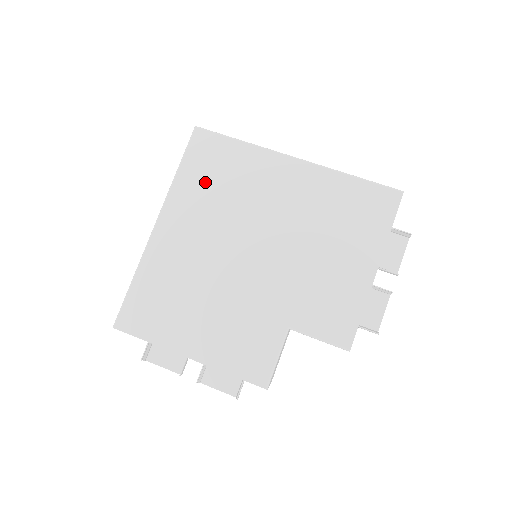
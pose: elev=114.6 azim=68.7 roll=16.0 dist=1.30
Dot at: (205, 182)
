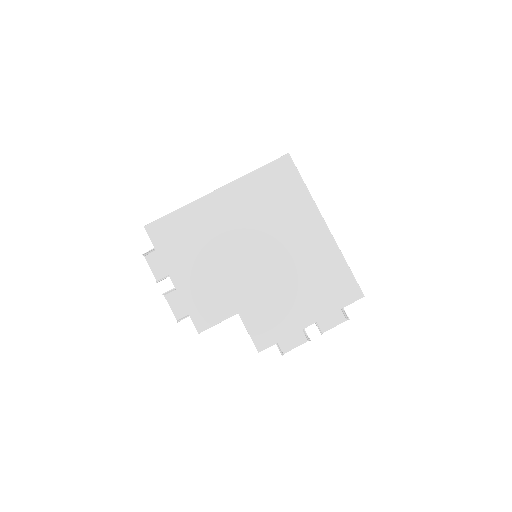
Dot at: (265, 192)
